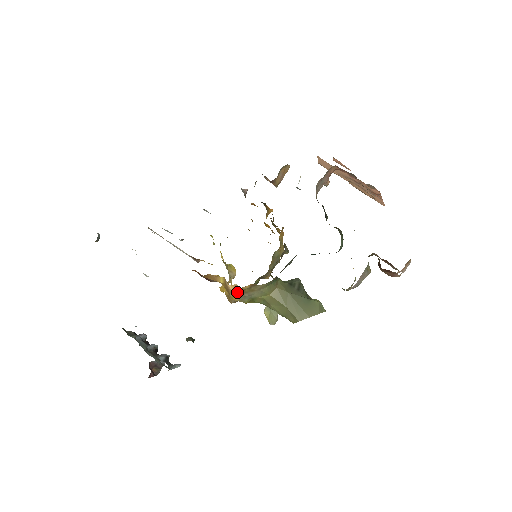
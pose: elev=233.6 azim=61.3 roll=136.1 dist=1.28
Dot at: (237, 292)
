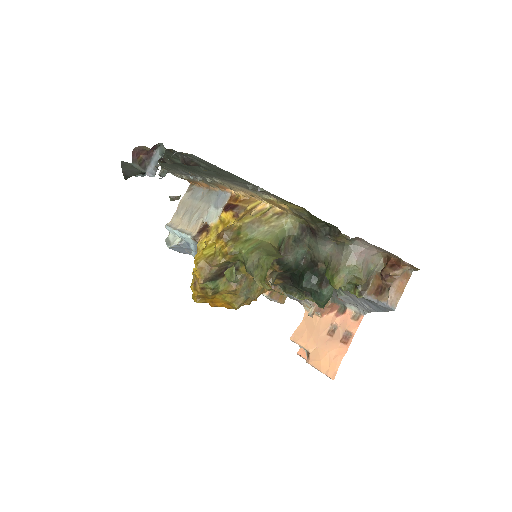
Dot at: (255, 216)
